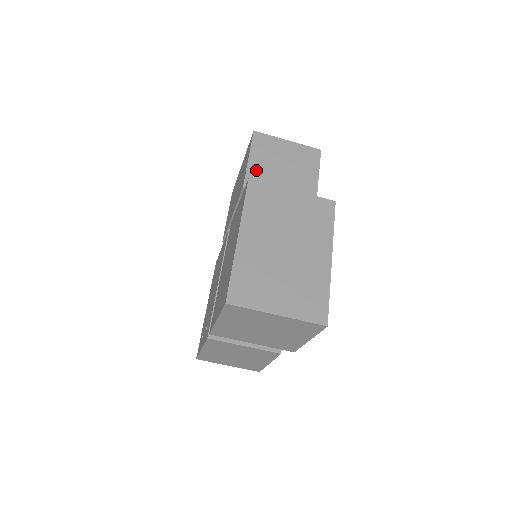
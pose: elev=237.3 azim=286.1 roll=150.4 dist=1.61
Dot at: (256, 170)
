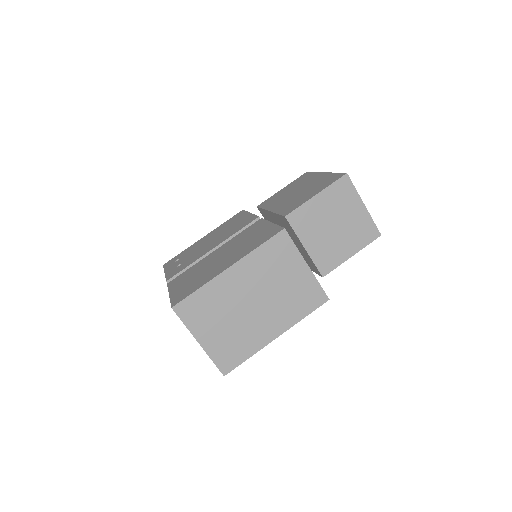
Dot at: (311, 210)
